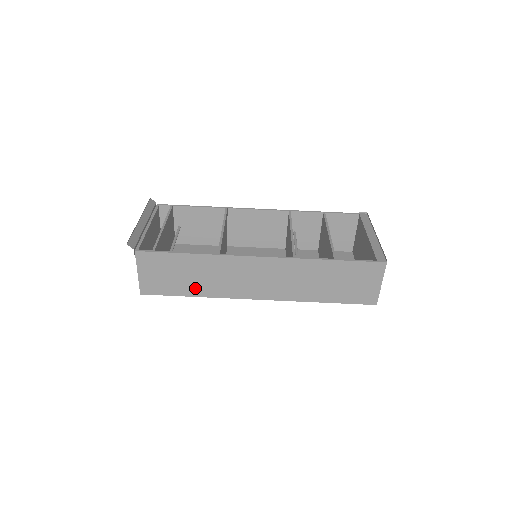
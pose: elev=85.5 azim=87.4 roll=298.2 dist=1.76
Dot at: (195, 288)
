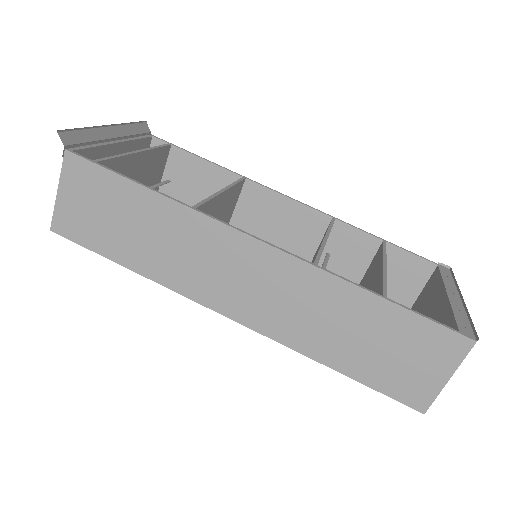
Dot at: (135, 254)
